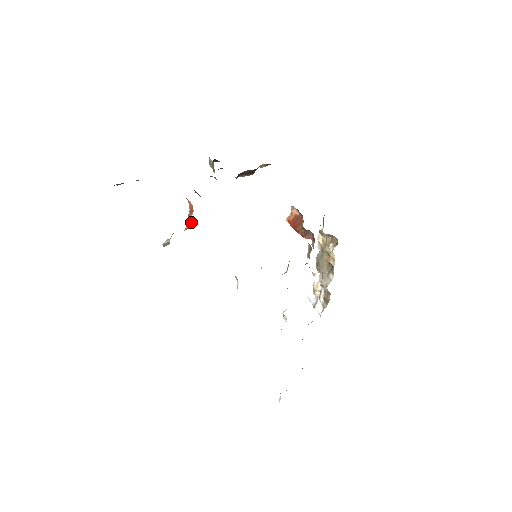
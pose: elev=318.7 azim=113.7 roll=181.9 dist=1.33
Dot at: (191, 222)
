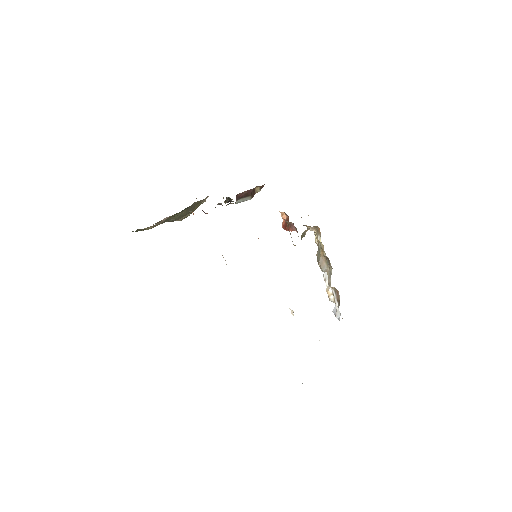
Dot at: occluded
